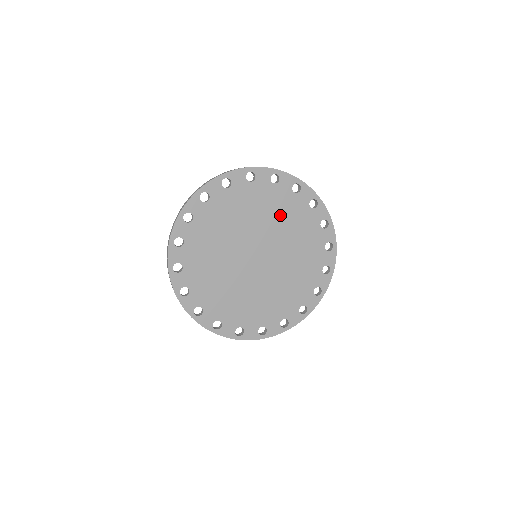
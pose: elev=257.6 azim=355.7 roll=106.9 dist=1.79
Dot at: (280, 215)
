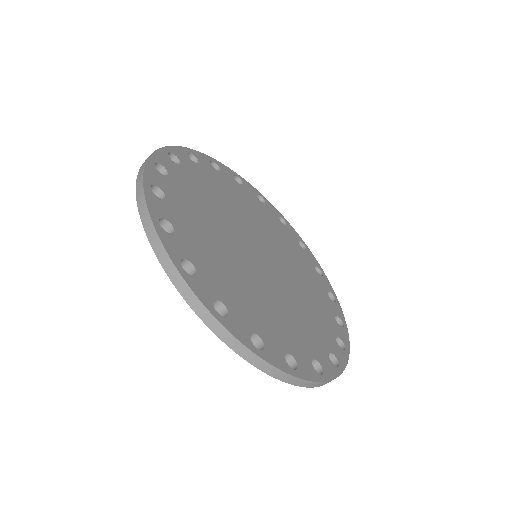
Dot at: (231, 198)
